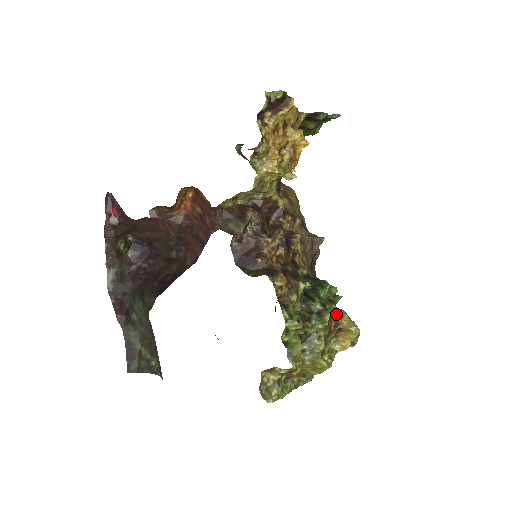
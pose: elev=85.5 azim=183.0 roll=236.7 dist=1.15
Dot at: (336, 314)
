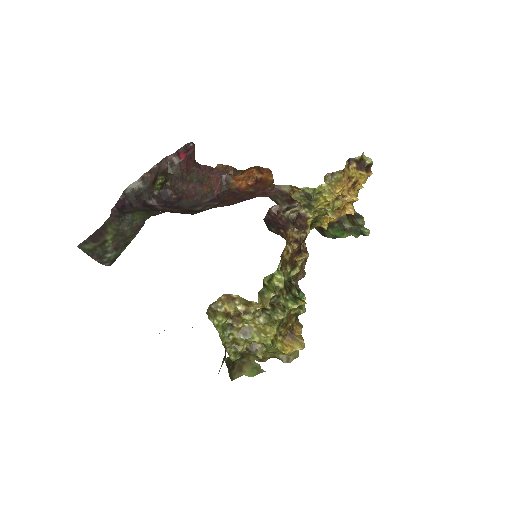
Dot at: (296, 321)
